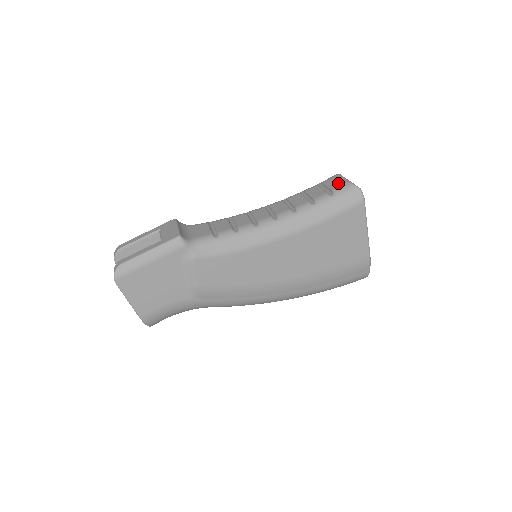
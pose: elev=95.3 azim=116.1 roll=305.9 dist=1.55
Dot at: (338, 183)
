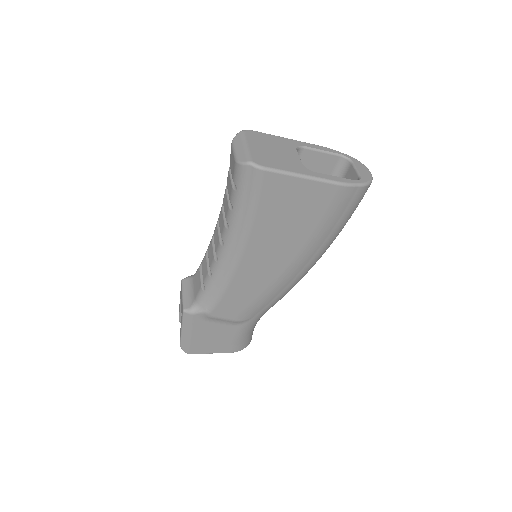
Dot at: (232, 165)
